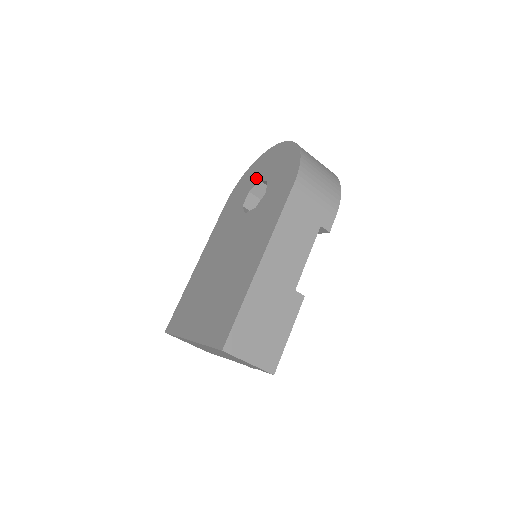
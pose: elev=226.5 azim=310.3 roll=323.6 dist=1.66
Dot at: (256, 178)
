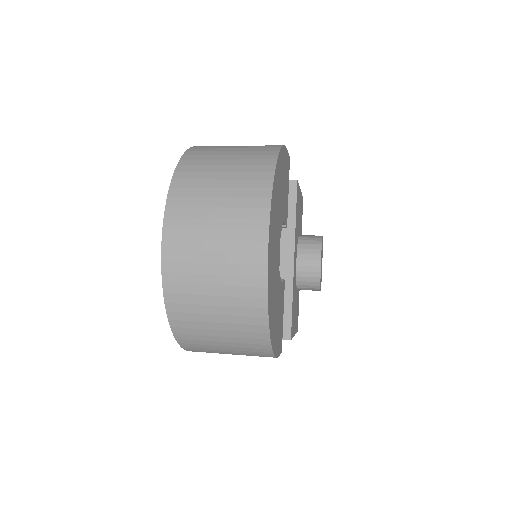
Dot at: occluded
